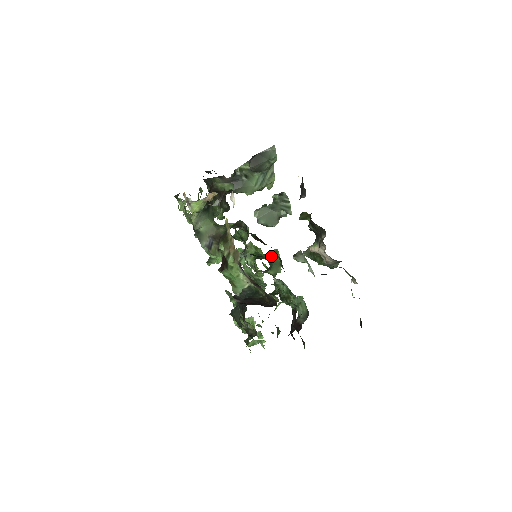
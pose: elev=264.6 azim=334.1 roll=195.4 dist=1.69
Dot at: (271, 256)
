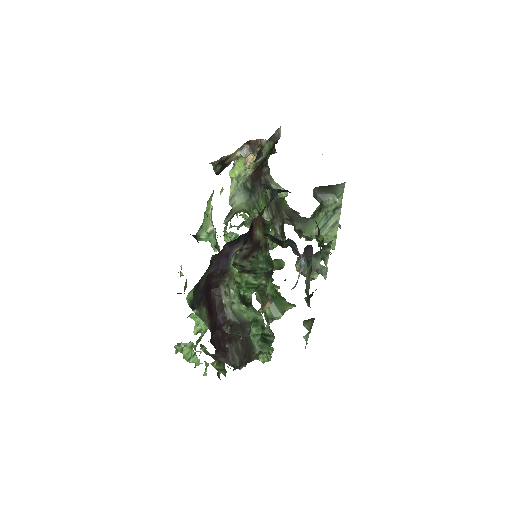
Dot at: (281, 296)
